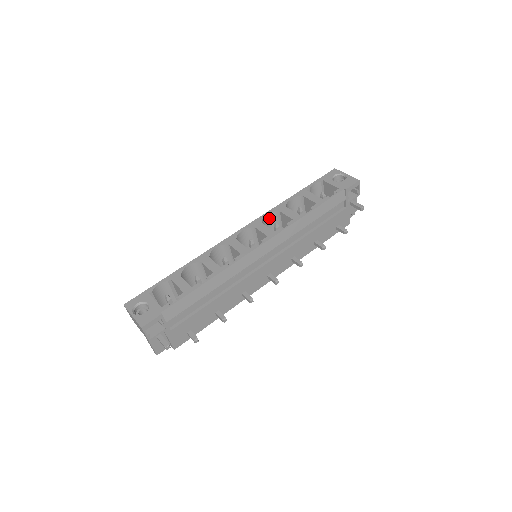
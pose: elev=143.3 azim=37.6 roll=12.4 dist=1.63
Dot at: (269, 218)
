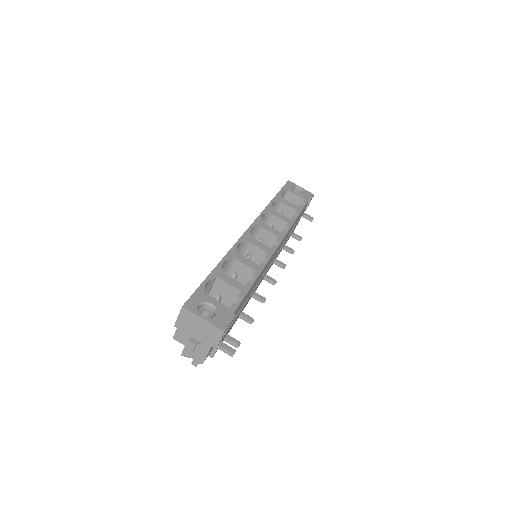
Dot at: occluded
